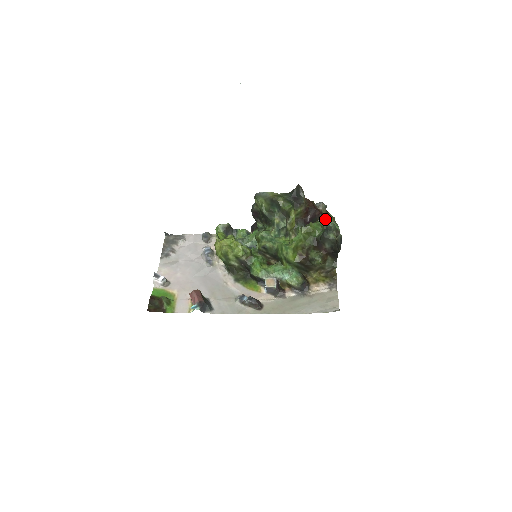
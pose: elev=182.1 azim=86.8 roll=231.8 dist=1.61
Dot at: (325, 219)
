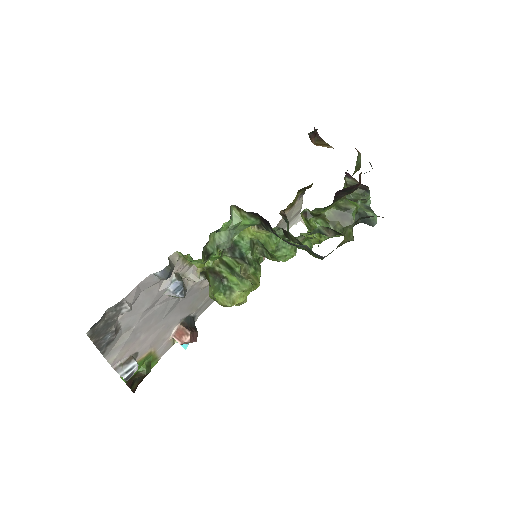
Dot at: (354, 173)
